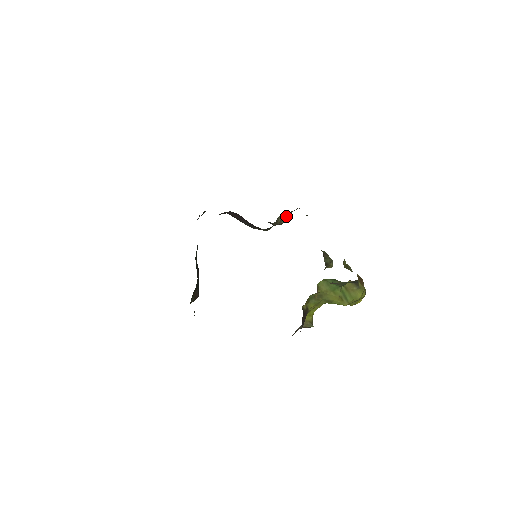
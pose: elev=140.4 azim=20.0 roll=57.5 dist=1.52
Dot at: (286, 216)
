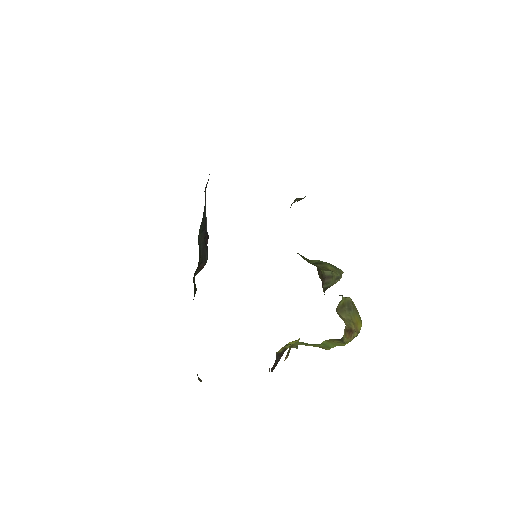
Dot at: occluded
